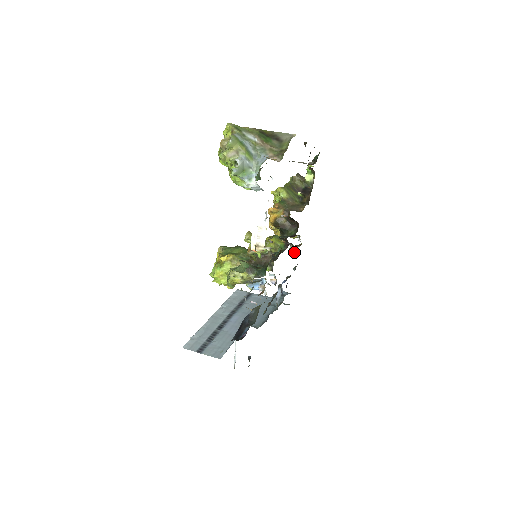
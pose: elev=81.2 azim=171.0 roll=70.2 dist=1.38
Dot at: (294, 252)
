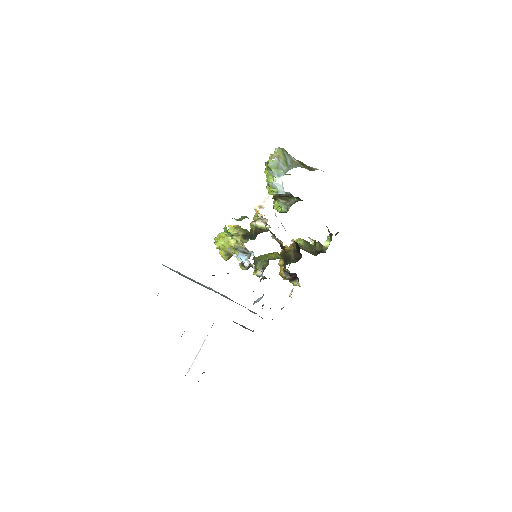
Dot at: occluded
